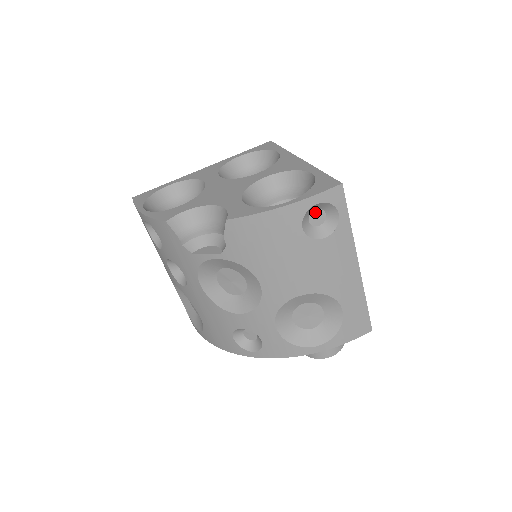
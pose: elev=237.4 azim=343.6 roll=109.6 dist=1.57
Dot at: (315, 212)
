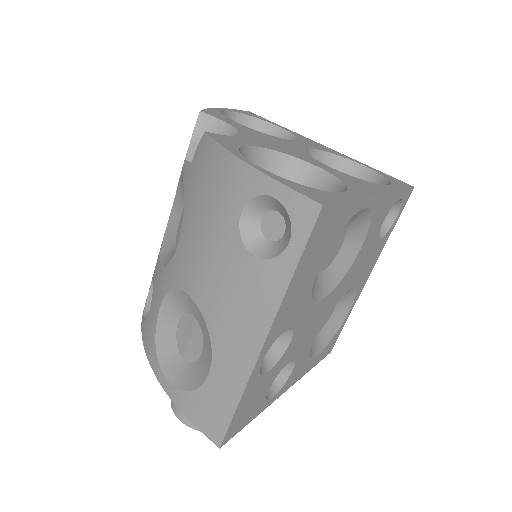
Dot at: (276, 216)
